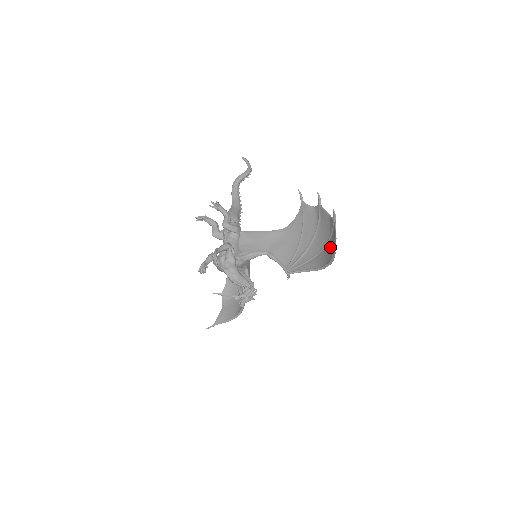
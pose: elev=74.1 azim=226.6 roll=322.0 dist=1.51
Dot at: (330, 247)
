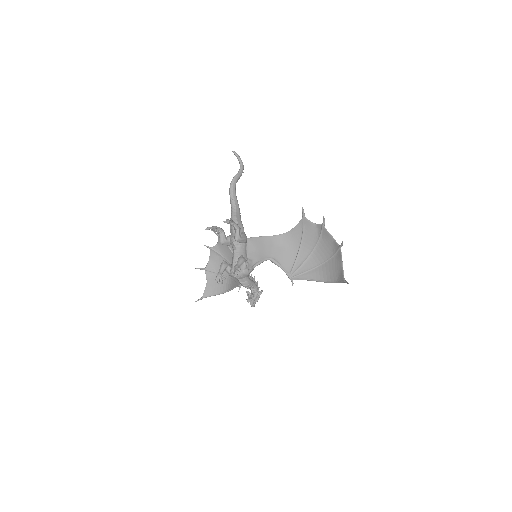
Dot at: (334, 267)
